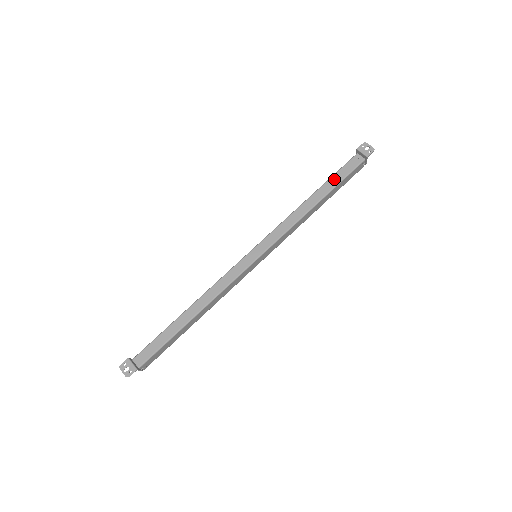
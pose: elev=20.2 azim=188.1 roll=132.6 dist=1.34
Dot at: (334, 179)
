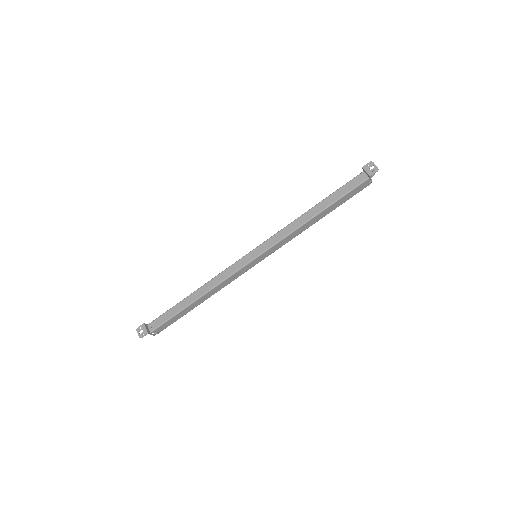
Dot at: (336, 194)
